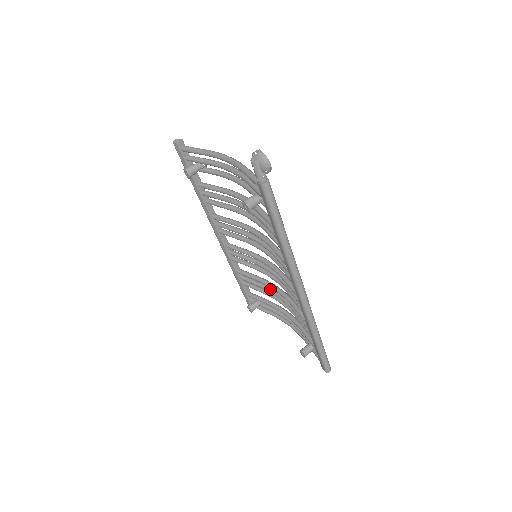
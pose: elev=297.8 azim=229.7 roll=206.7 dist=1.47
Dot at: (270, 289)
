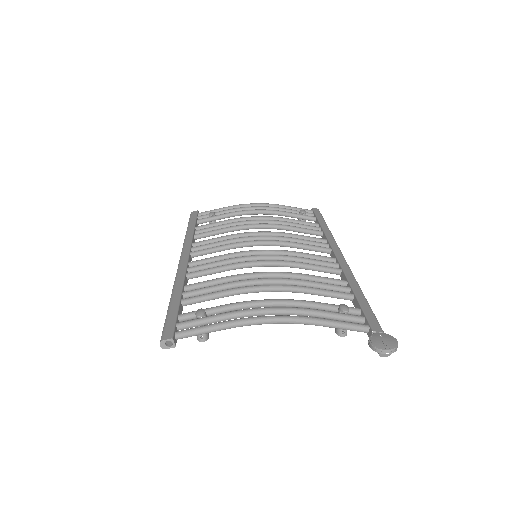
Dot at: occluded
